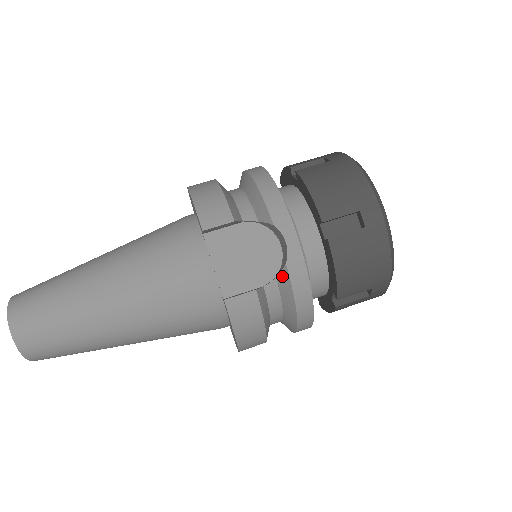
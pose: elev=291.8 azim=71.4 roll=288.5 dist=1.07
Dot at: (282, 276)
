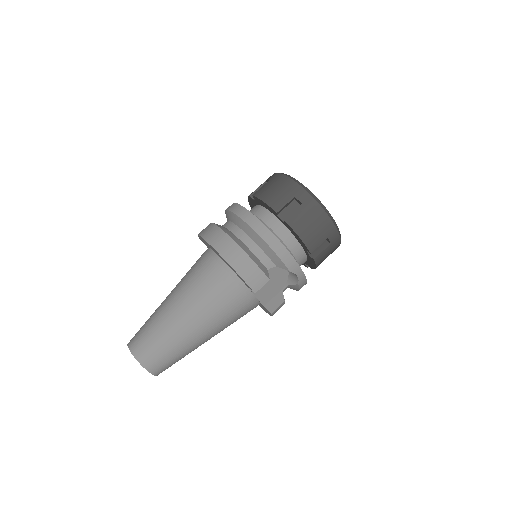
Dot at: (293, 286)
